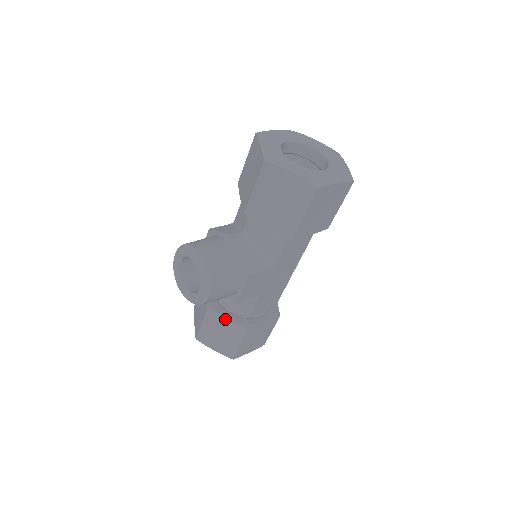
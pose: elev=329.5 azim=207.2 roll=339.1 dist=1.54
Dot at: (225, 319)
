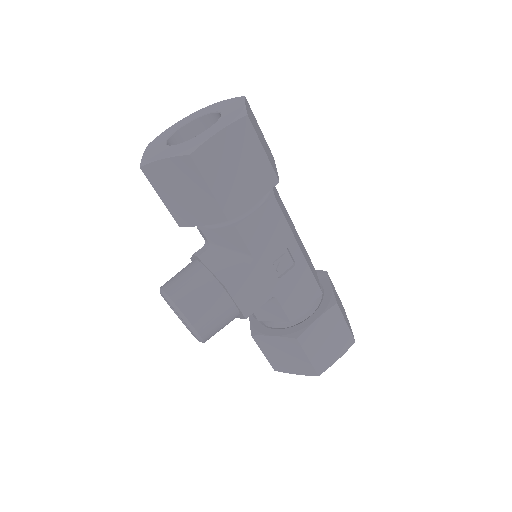
Dot at: (272, 338)
